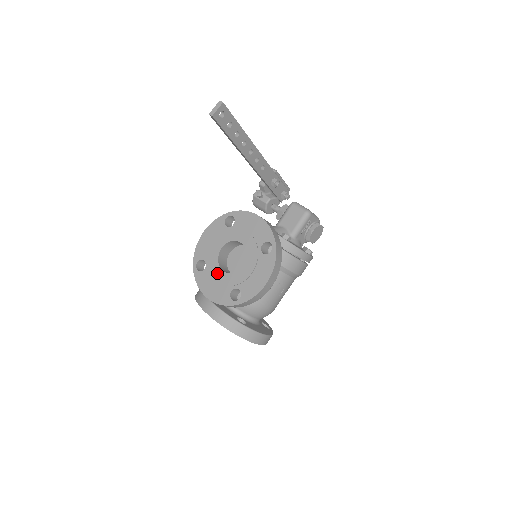
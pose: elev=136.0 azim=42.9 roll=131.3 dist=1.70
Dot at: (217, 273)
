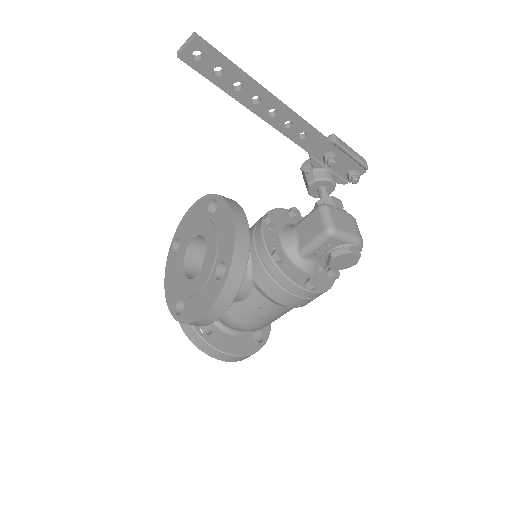
Dot at: (179, 267)
